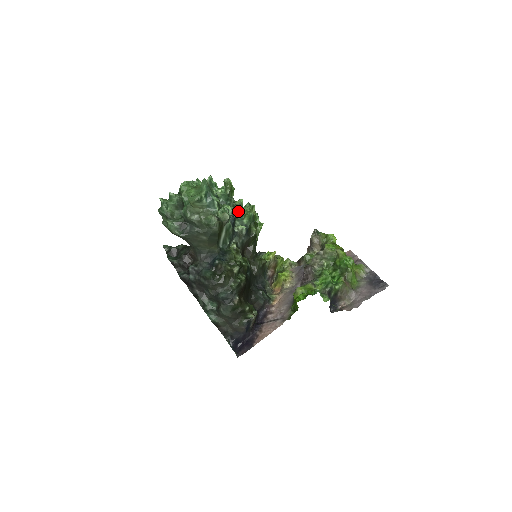
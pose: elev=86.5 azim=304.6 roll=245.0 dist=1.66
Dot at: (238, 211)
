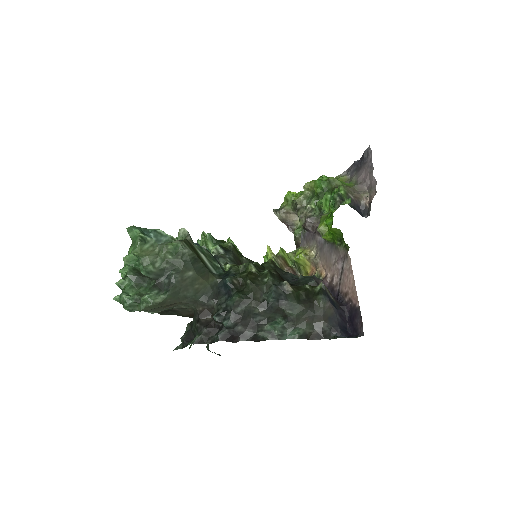
Dot at: occluded
